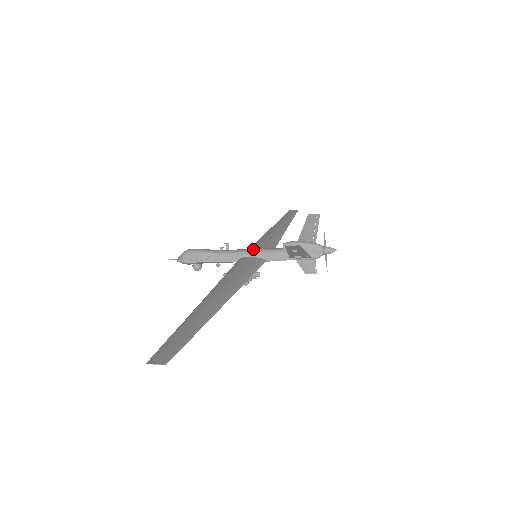
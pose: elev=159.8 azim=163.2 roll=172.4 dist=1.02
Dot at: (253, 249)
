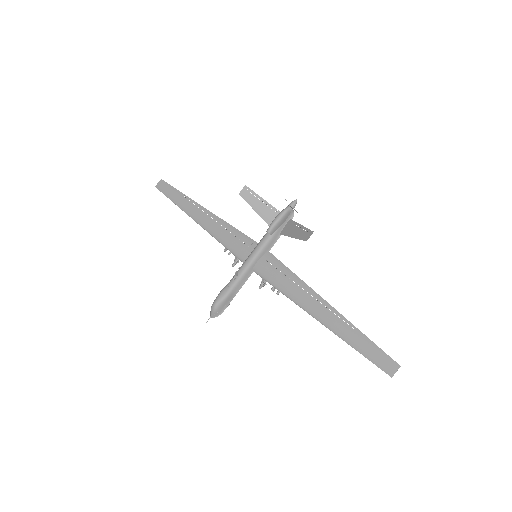
Dot at: (253, 256)
